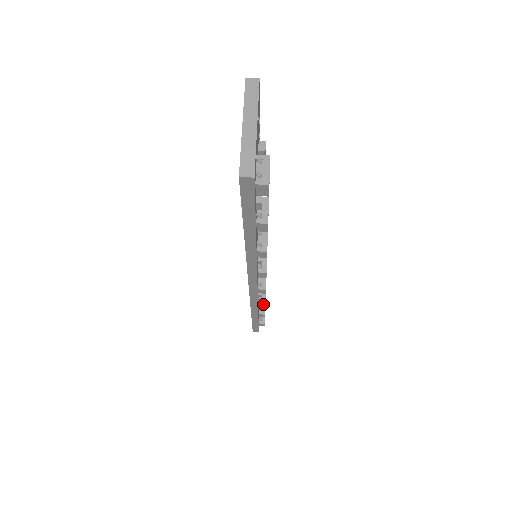
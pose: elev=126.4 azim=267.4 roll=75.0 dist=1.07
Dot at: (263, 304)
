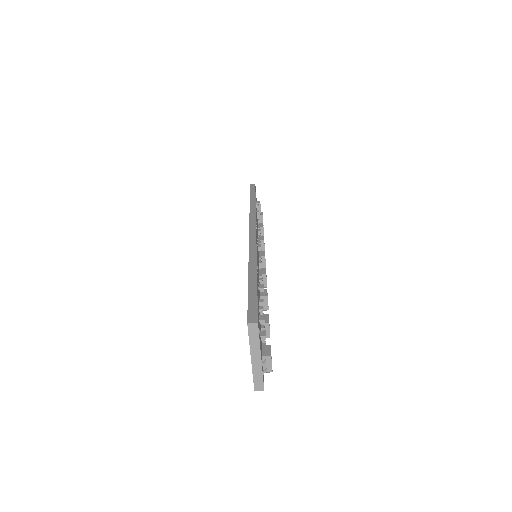
Dot at: occluded
